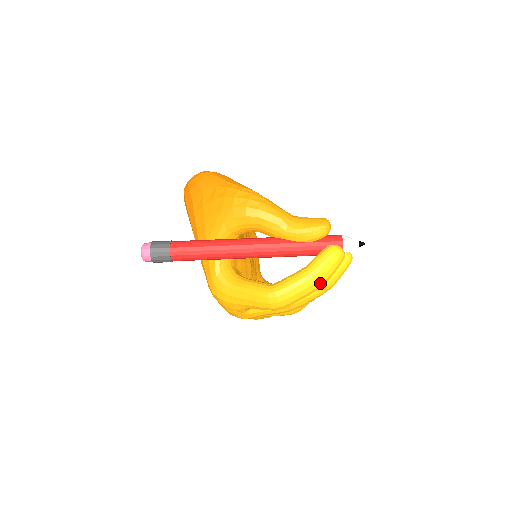
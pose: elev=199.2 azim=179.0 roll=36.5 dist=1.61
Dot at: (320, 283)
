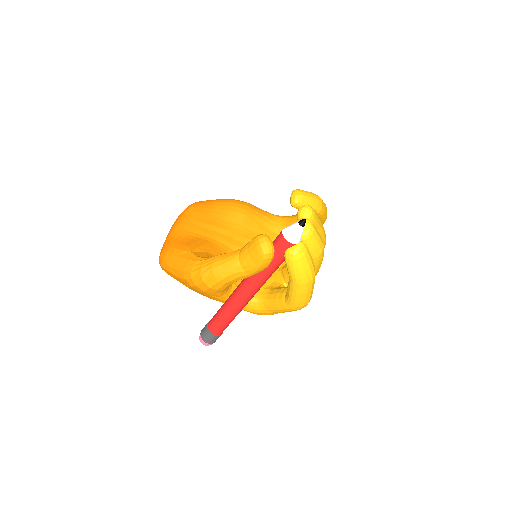
Dot at: (311, 279)
